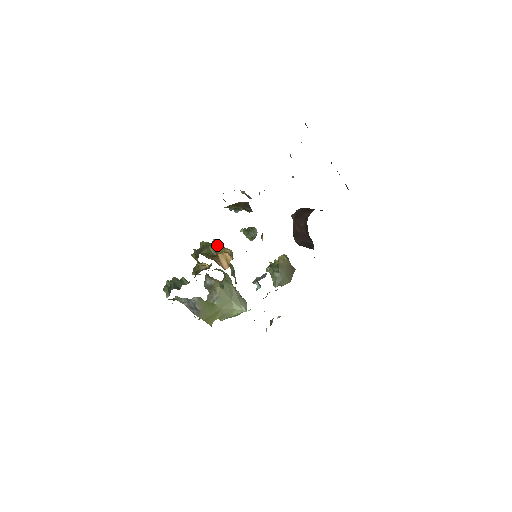
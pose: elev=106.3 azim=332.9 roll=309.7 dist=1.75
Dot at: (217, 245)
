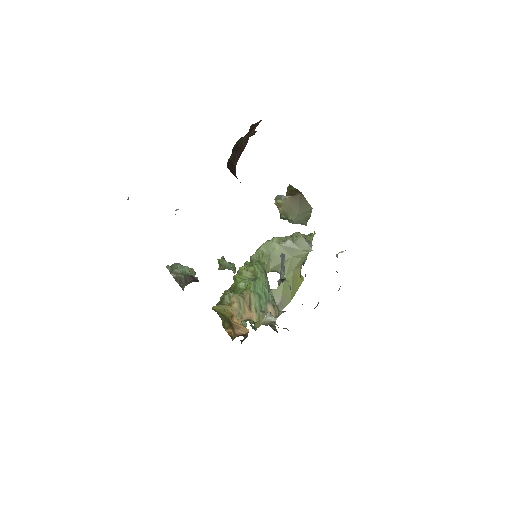
Dot at: (221, 311)
